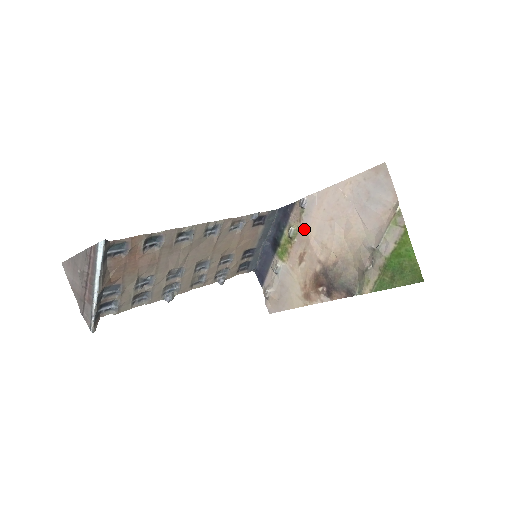
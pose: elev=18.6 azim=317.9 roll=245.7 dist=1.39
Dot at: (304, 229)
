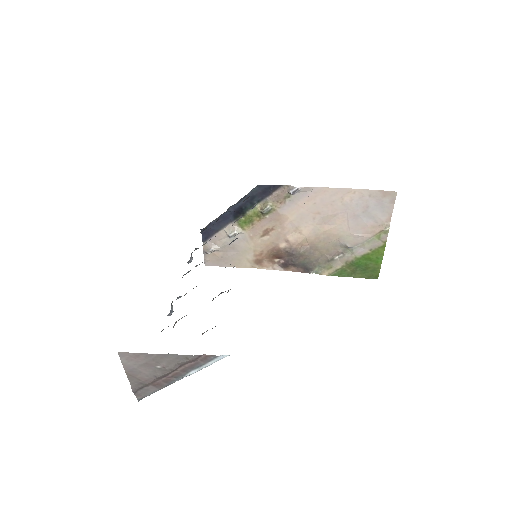
Dot at: (283, 211)
